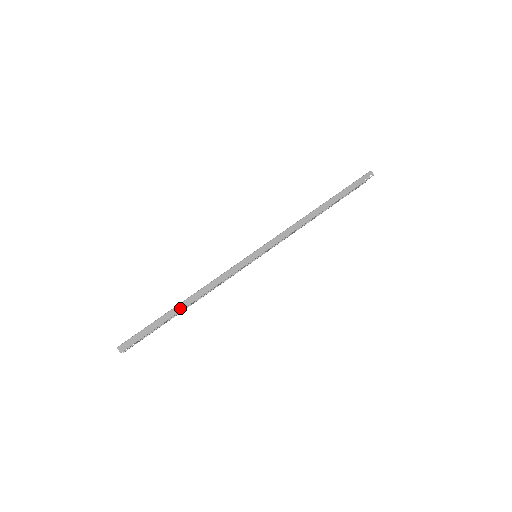
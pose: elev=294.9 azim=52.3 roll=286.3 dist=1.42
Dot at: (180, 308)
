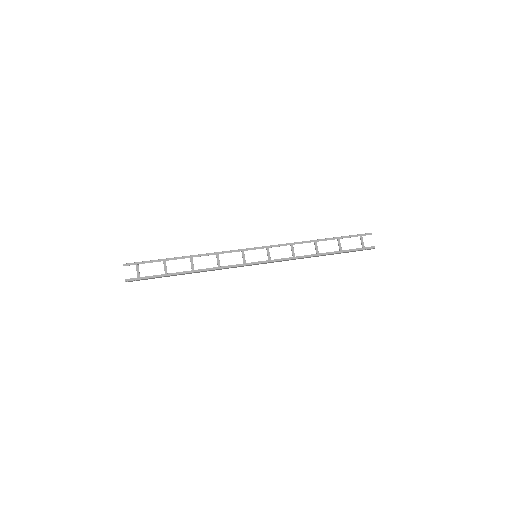
Dot at: (180, 257)
